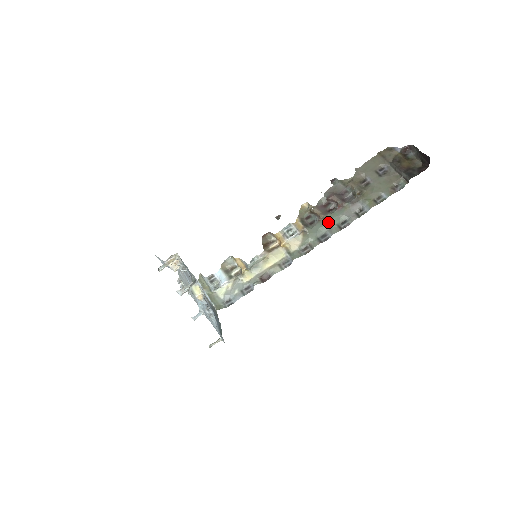
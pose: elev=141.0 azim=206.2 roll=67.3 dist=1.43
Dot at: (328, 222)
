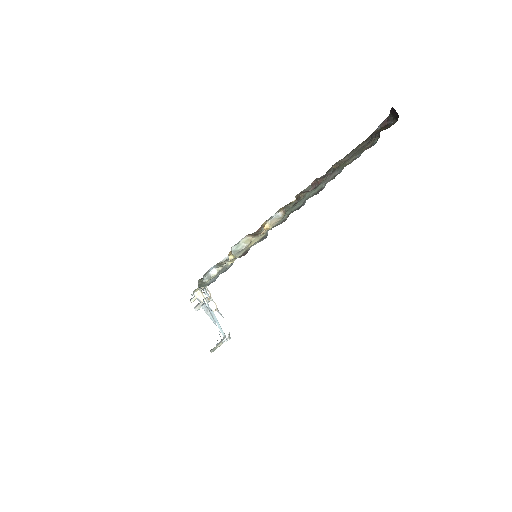
Dot at: (306, 195)
